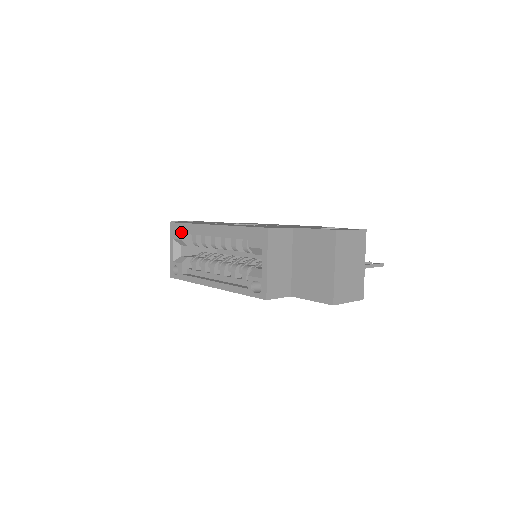
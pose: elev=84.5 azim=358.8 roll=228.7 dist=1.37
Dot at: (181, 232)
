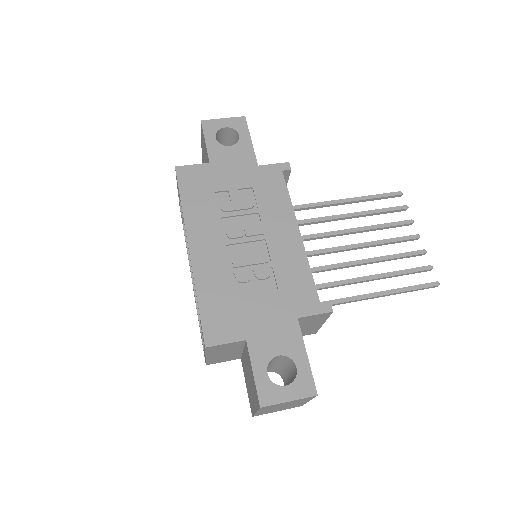
Dot at: (179, 196)
